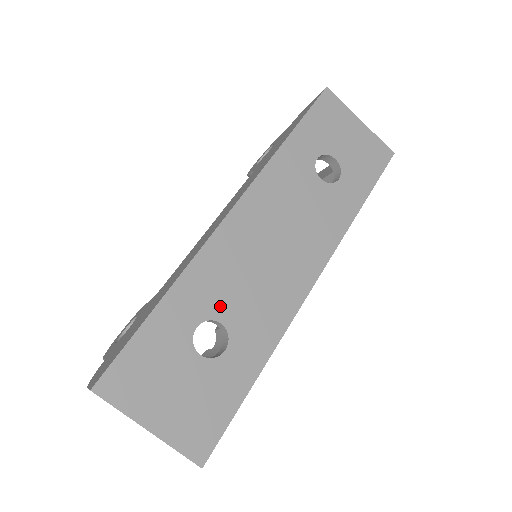
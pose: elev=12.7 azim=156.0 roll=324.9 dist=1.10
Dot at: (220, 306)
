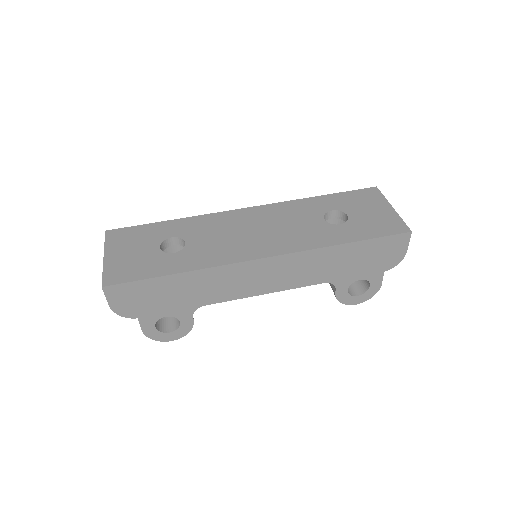
Dot at: (193, 237)
